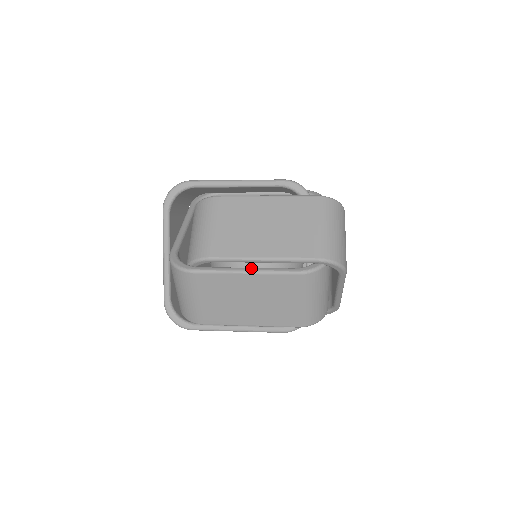
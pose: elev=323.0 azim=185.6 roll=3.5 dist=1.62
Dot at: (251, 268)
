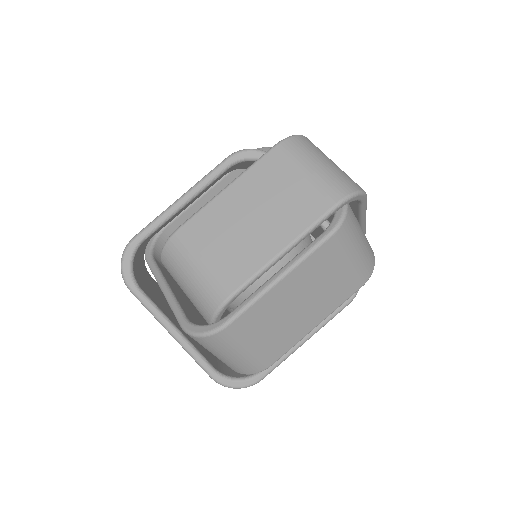
Dot at: (281, 270)
